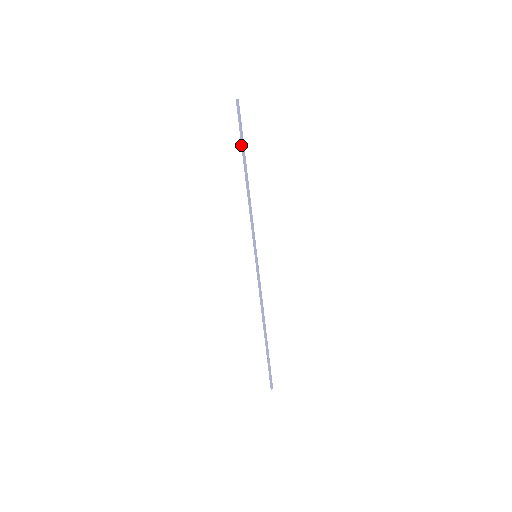
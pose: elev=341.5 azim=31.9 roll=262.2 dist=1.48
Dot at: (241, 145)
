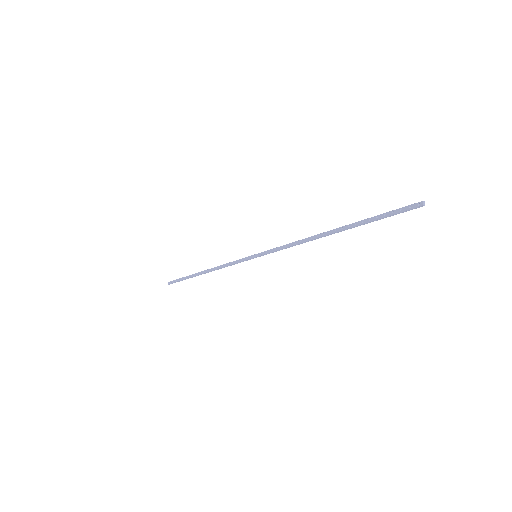
Dot at: (363, 224)
